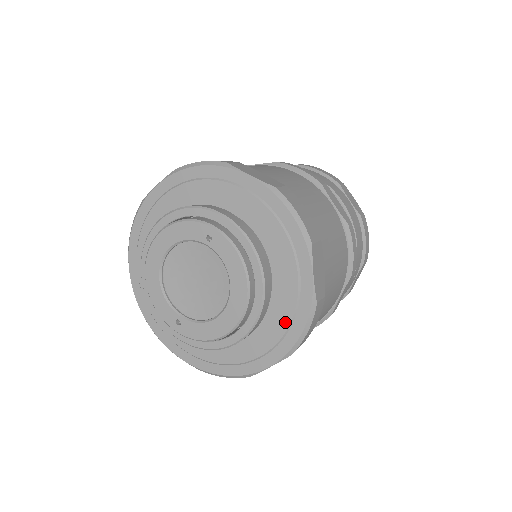
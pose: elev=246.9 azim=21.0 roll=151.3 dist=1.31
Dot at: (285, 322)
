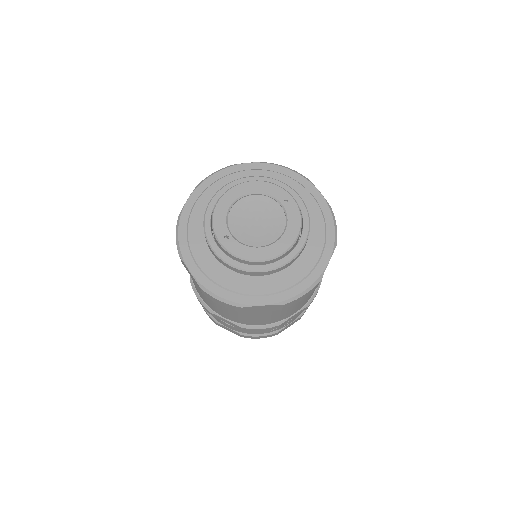
Dot at: (295, 280)
